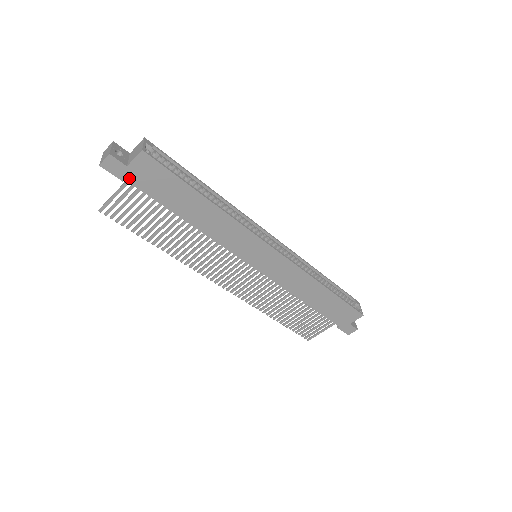
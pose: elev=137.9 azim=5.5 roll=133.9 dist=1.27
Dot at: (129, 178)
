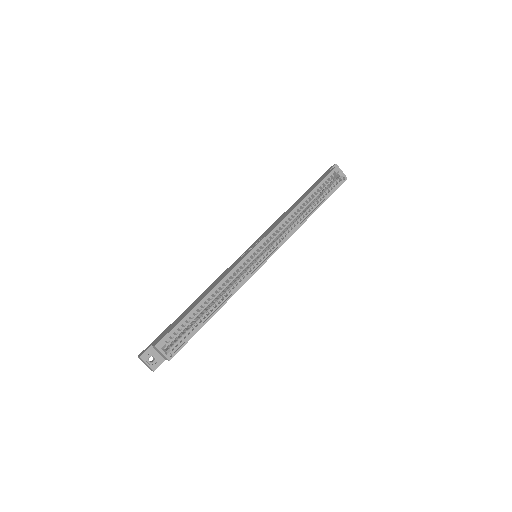
Dot at: occluded
